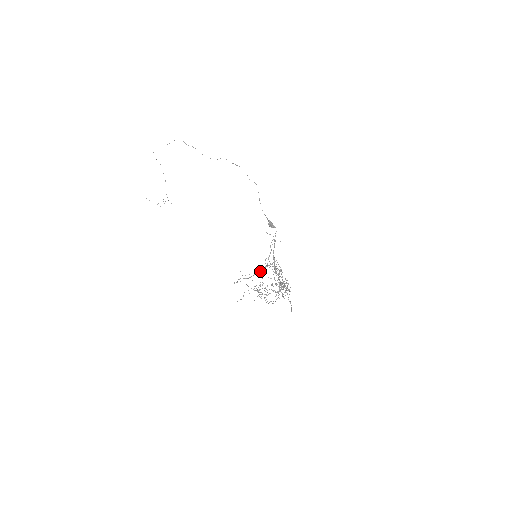
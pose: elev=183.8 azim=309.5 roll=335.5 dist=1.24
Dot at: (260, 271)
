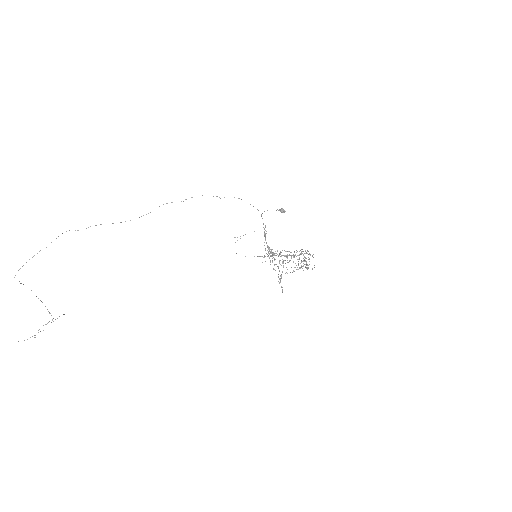
Dot at: occluded
